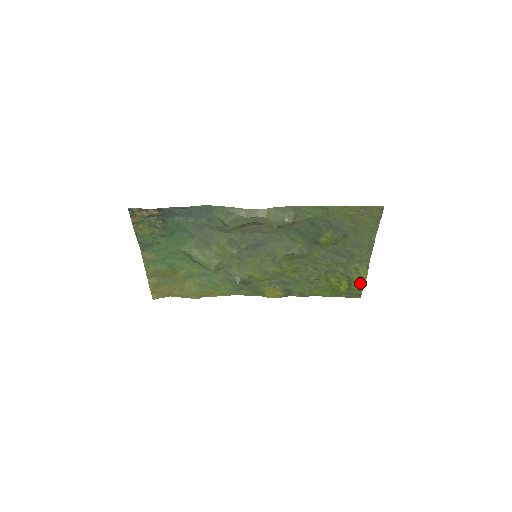
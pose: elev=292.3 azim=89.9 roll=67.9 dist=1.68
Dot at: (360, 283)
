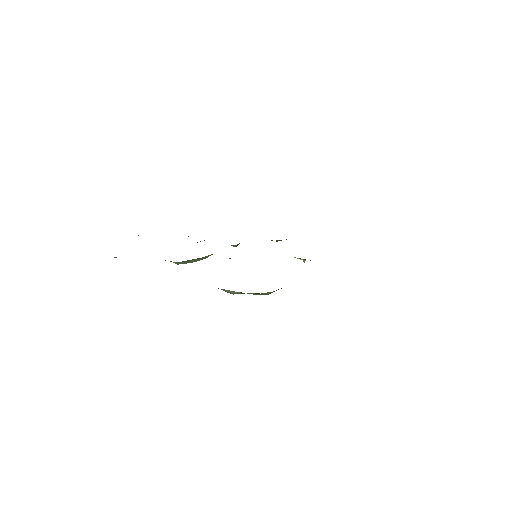
Dot at: occluded
